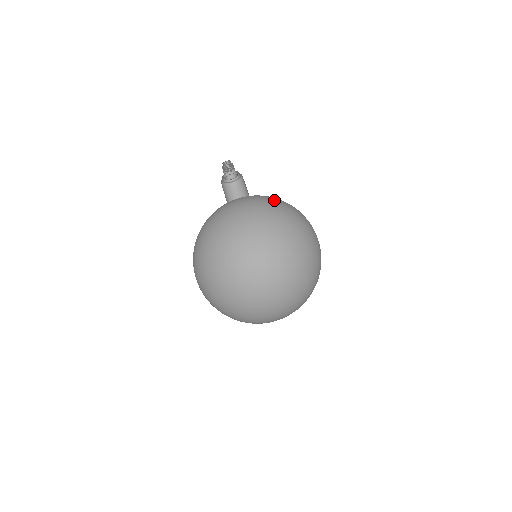
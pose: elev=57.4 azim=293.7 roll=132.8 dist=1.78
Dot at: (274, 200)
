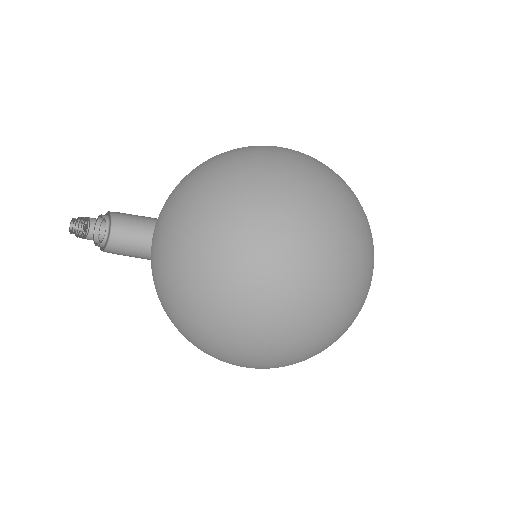
Dot at: (200, 167)
